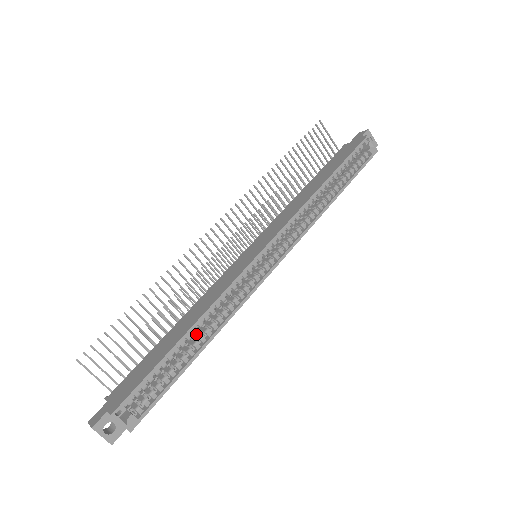
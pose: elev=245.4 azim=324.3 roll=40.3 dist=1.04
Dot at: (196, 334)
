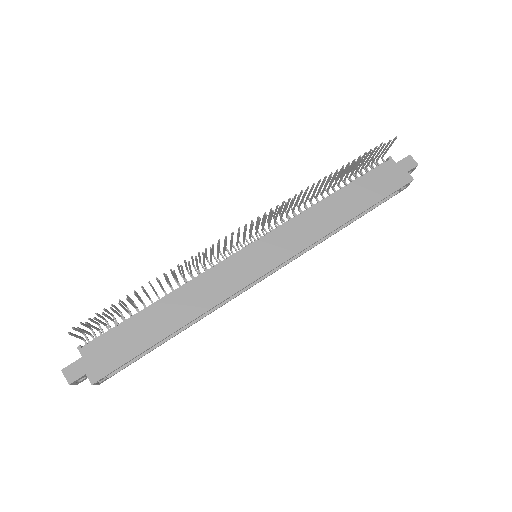
Dot at: occluded
